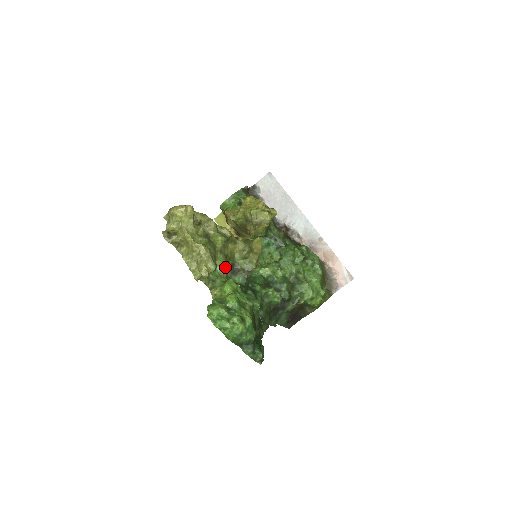
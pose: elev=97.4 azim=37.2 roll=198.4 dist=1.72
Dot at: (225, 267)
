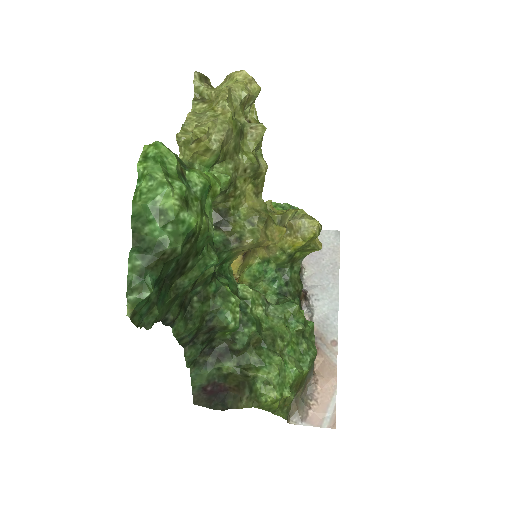
Dot at: (224, 181)
